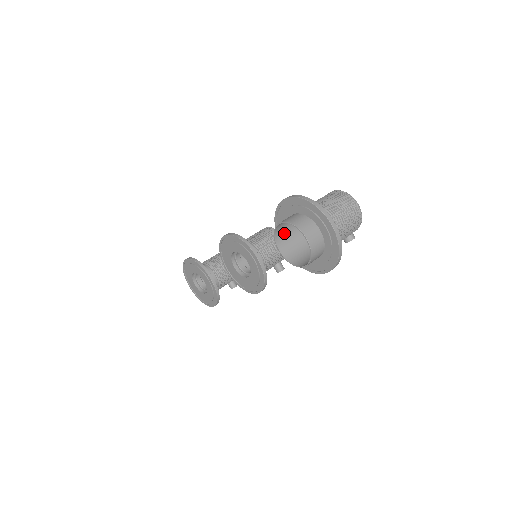
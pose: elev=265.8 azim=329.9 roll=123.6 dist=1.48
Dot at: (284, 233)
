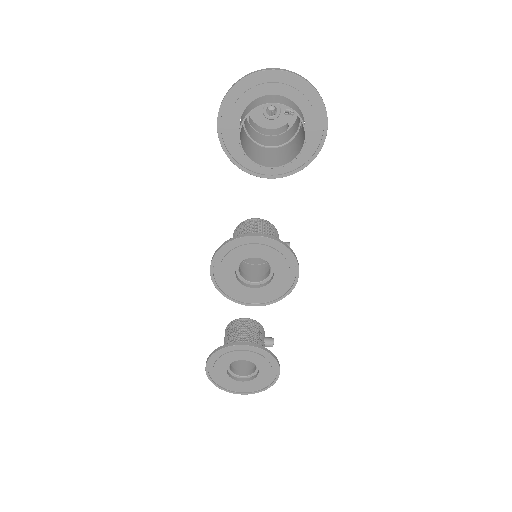
Dot at: (253, 154)
